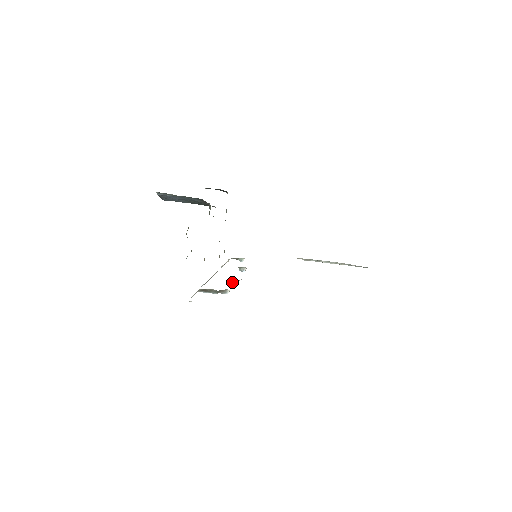
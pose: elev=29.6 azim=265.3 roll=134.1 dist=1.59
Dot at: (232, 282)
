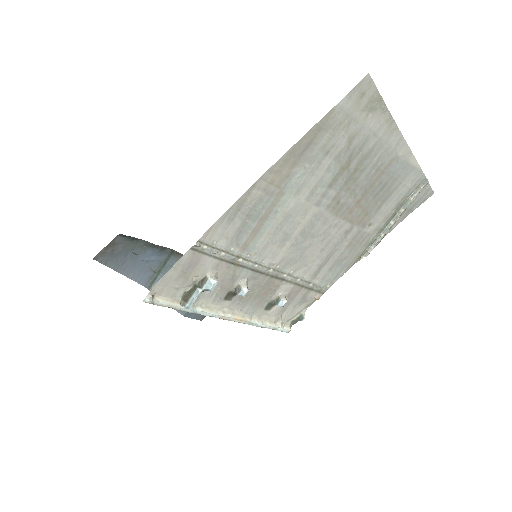
Dot at: (239, 291)
